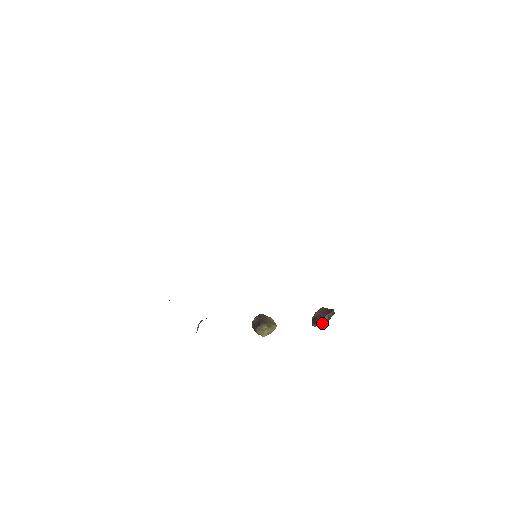
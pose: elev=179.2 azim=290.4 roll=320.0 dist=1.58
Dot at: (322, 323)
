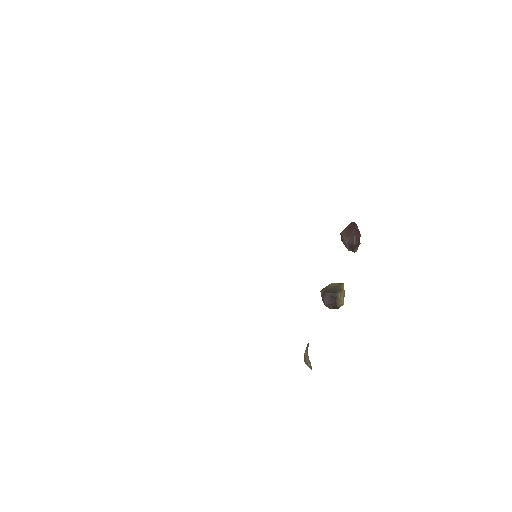
Dot at: (359, 241)
